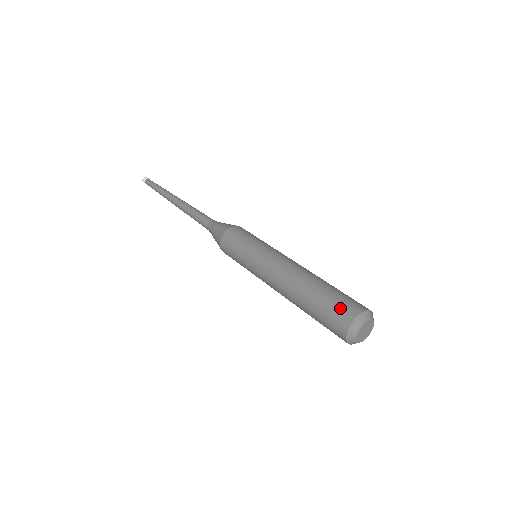
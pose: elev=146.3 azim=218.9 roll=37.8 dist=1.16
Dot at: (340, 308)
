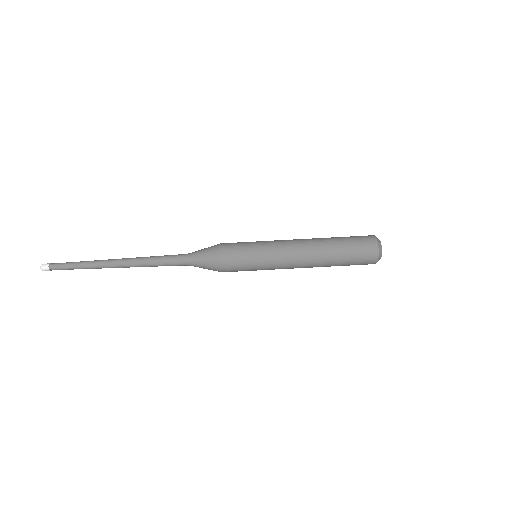
Dot at: (363, 262)
